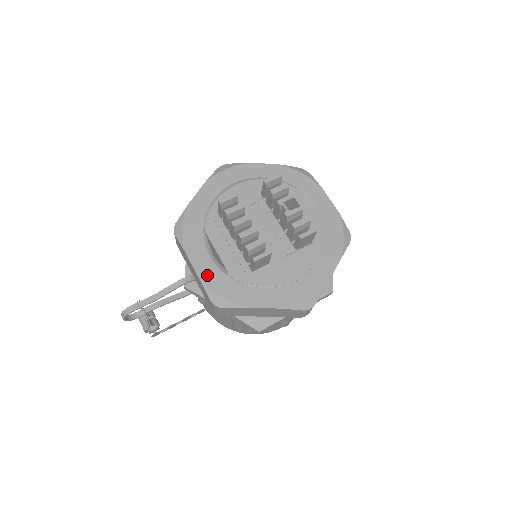
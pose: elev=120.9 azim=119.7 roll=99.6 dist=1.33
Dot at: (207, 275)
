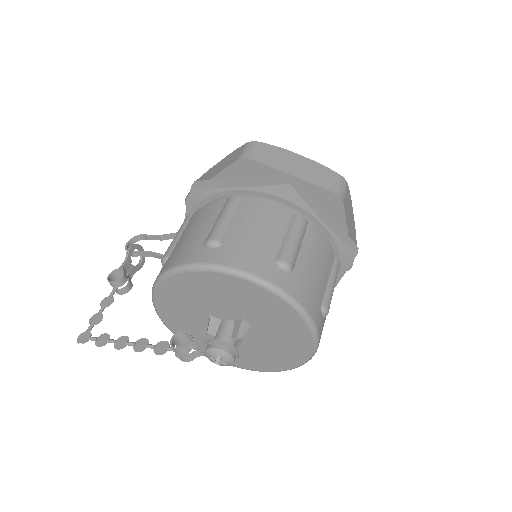
Dot at: occluded
